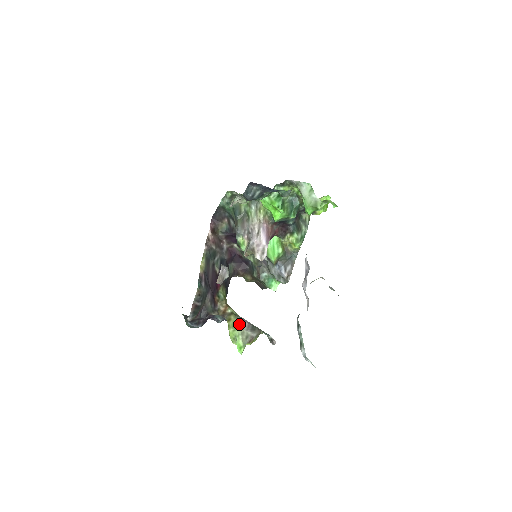
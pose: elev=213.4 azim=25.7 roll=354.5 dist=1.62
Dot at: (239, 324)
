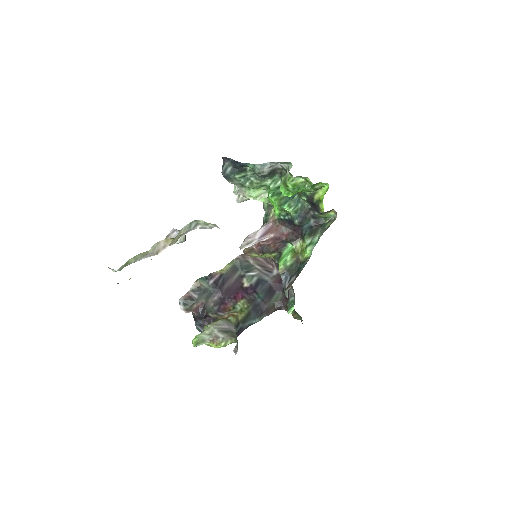
Dot at: (215, 322)
